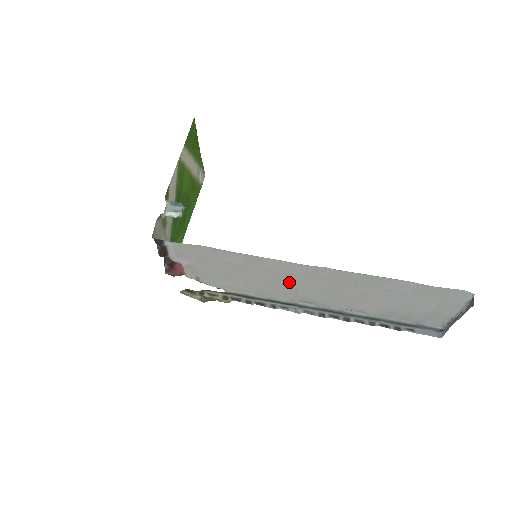
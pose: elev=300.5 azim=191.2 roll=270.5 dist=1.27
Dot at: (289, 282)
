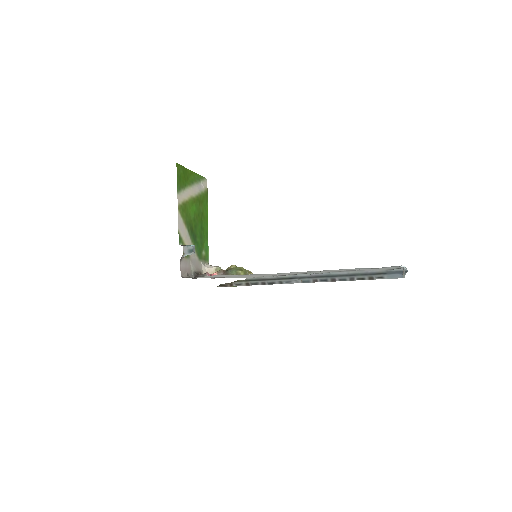
Dot at: (281, 274)
